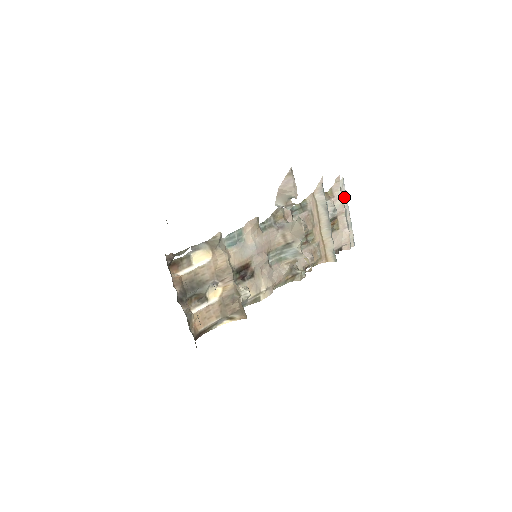
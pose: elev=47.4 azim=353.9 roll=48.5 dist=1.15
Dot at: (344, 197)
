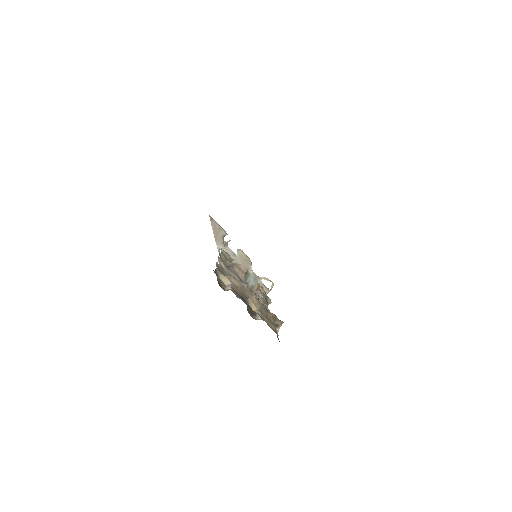
Dot at: occluded
